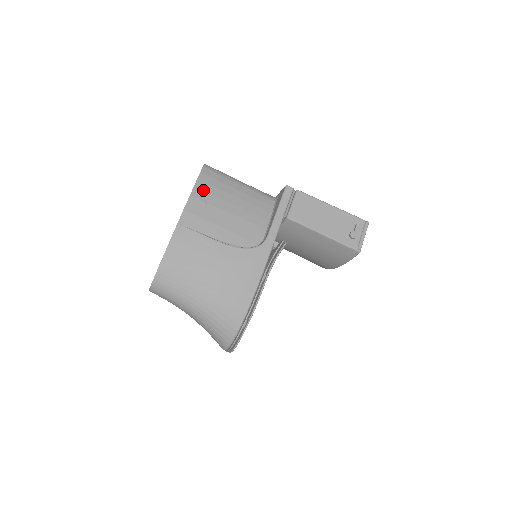
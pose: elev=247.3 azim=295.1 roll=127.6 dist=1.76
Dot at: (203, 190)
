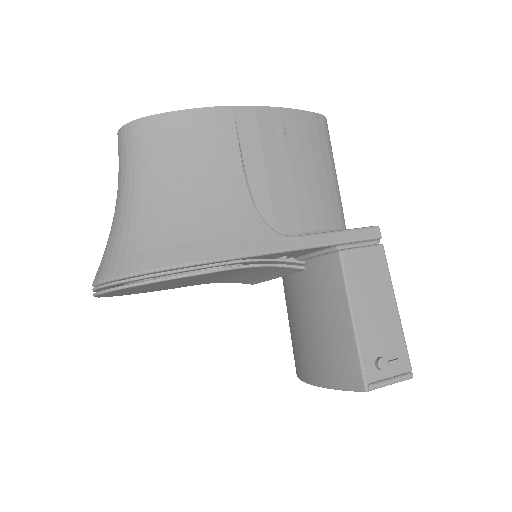
Dot at: (296, 123)
